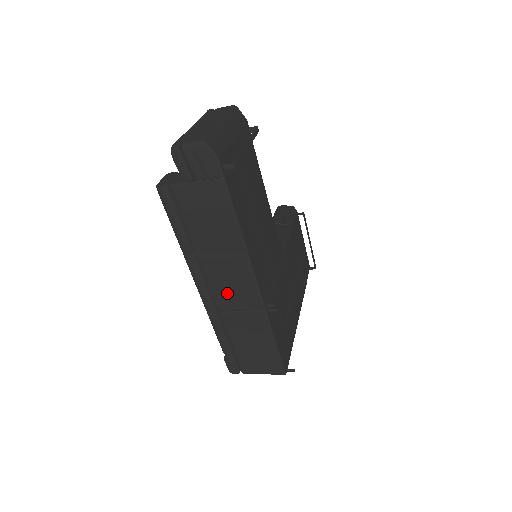
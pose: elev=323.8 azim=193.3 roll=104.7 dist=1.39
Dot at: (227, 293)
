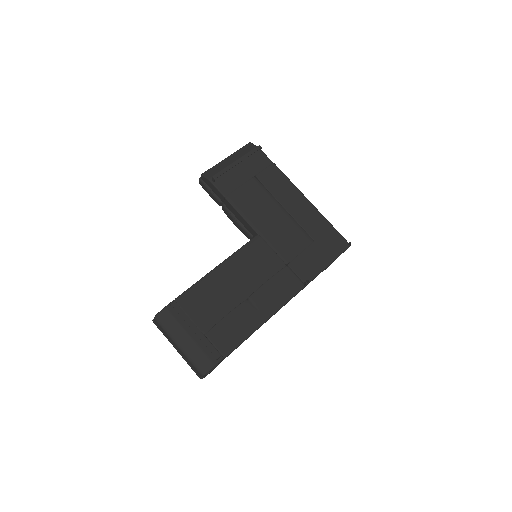
Dot at: occluded
